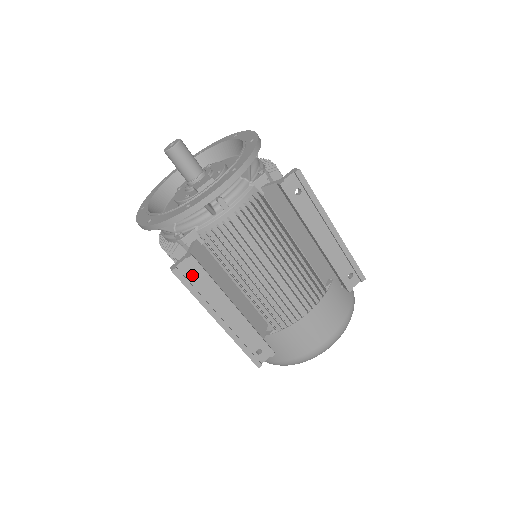
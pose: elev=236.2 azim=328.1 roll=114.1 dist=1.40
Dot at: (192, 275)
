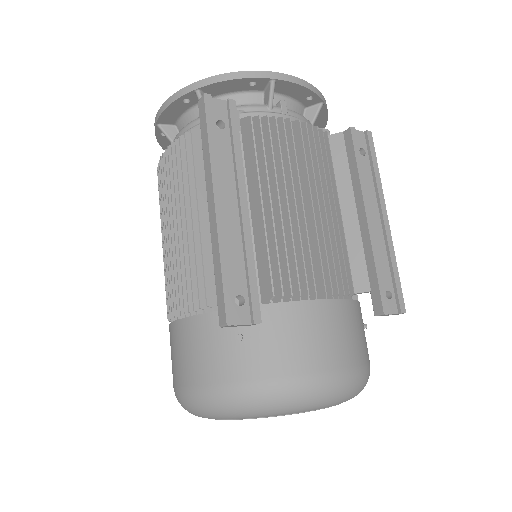
Dot at: (196, 169)
